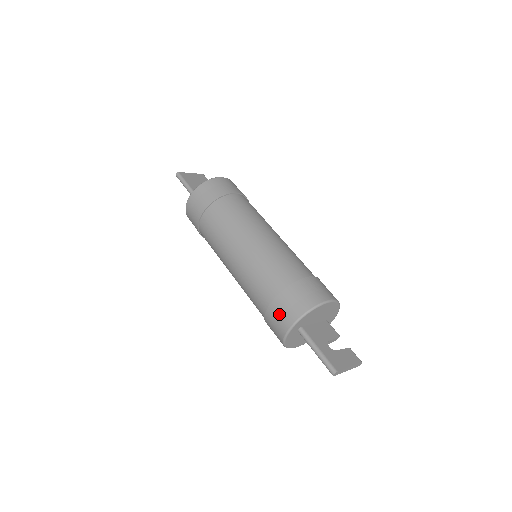
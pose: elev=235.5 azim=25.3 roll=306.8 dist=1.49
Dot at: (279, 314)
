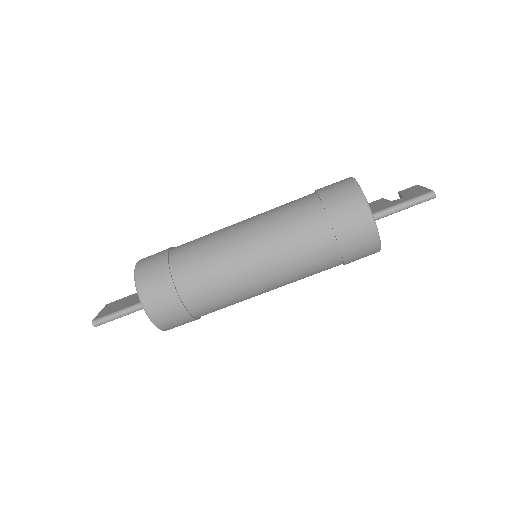
Dot at: (351, 226)
